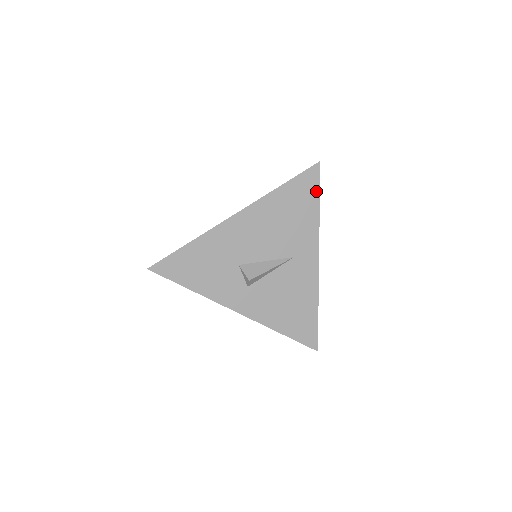
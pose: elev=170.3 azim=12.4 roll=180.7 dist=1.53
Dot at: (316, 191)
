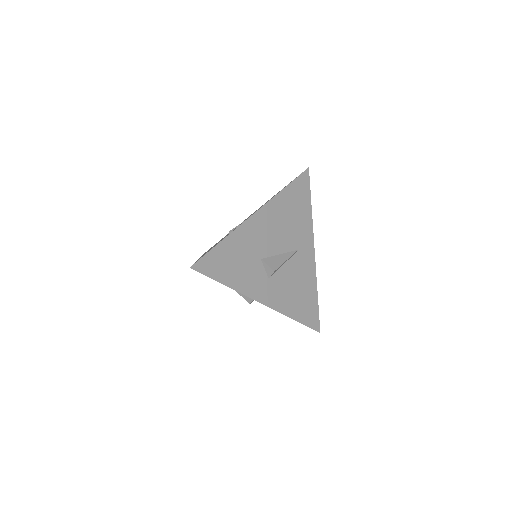
Dot at: (308, 192)
